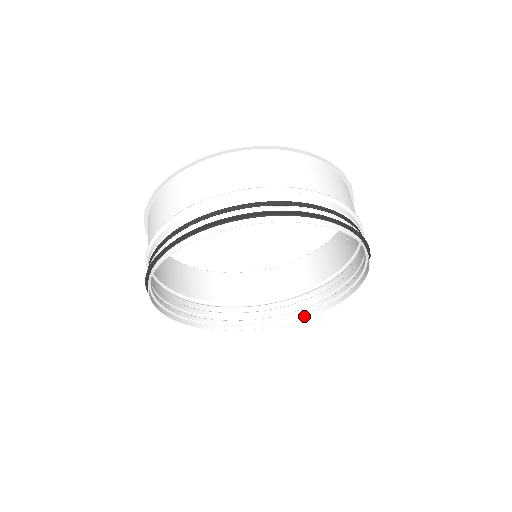
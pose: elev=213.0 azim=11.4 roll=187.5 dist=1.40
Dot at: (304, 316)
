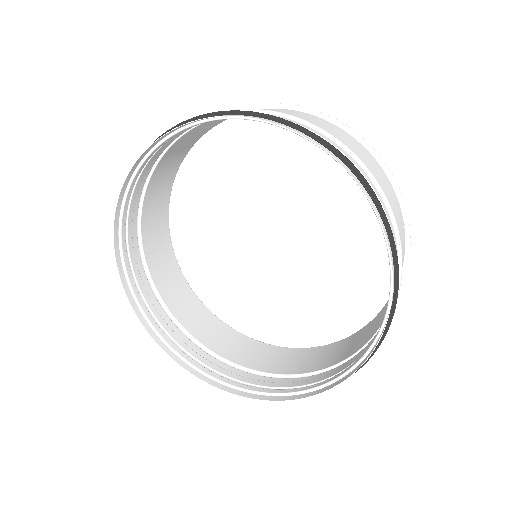
Dot at: (353, 370)
